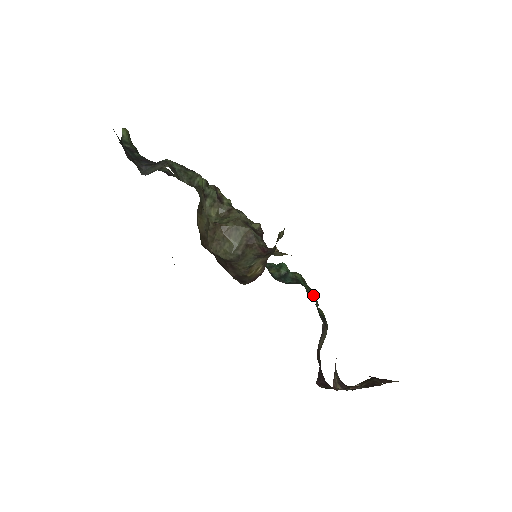
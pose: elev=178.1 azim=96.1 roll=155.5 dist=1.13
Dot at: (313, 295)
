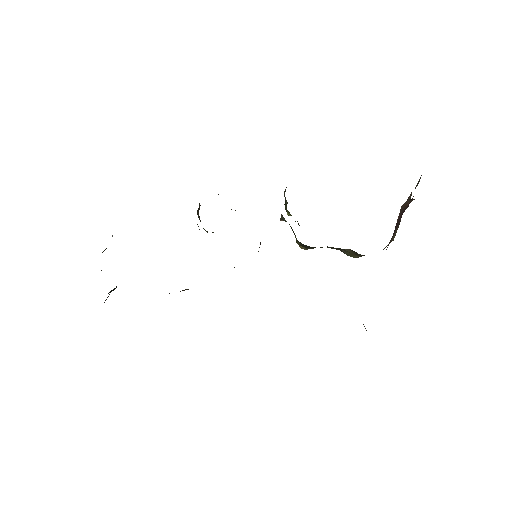
Dot at: occluded
